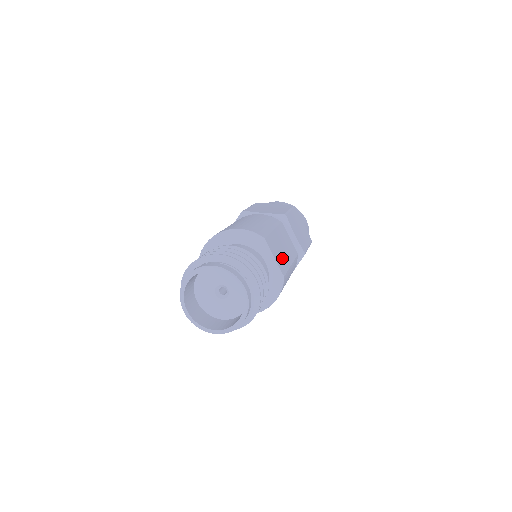
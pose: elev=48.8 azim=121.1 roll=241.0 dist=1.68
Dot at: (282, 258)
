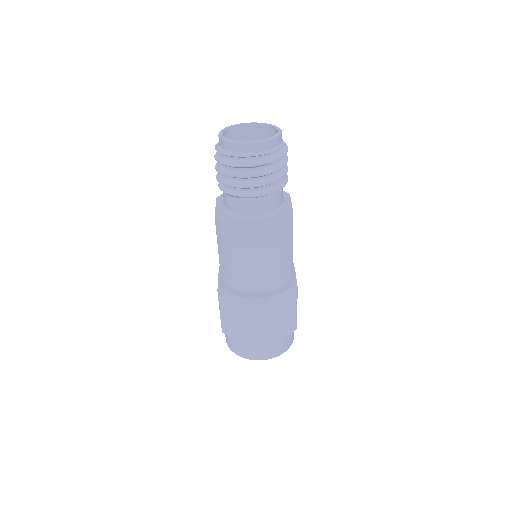
Dot at: occluded
